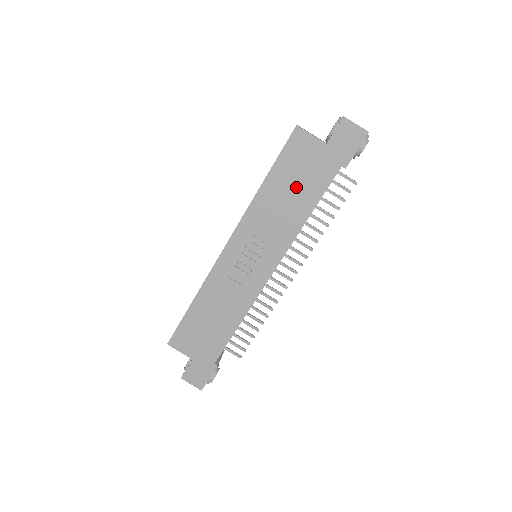
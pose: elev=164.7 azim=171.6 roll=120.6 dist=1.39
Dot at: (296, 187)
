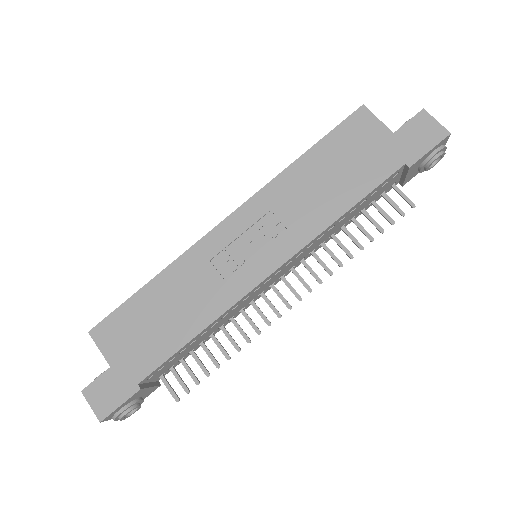
Dot at: (340, 173)
